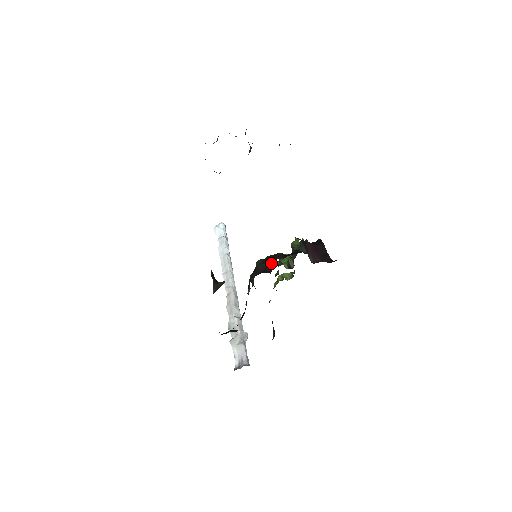
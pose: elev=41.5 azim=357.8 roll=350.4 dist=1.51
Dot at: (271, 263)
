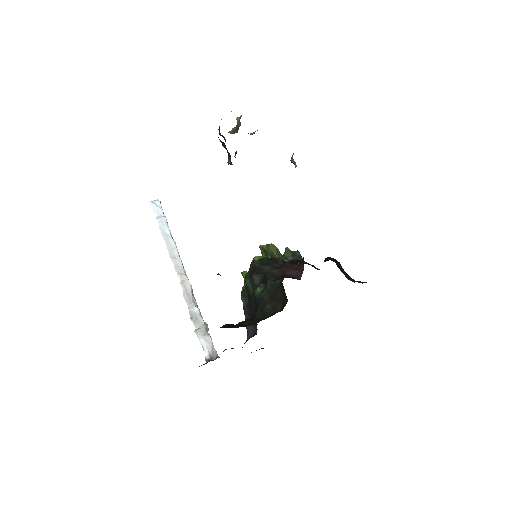
Dot at: (290, 269)
